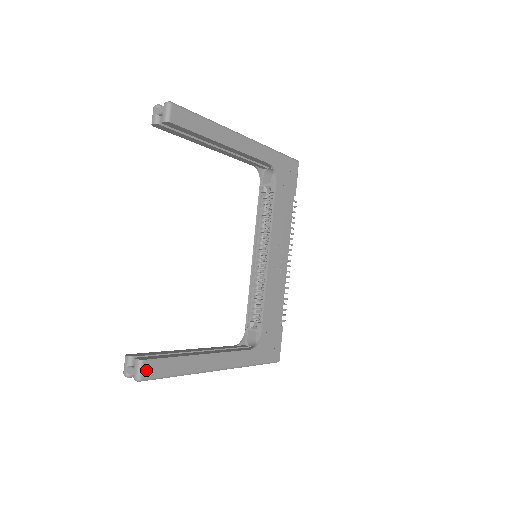
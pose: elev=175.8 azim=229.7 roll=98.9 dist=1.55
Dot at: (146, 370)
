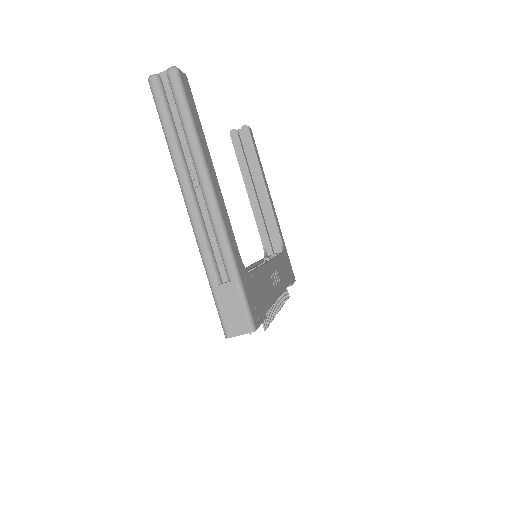
Dot at: (183, 78)
